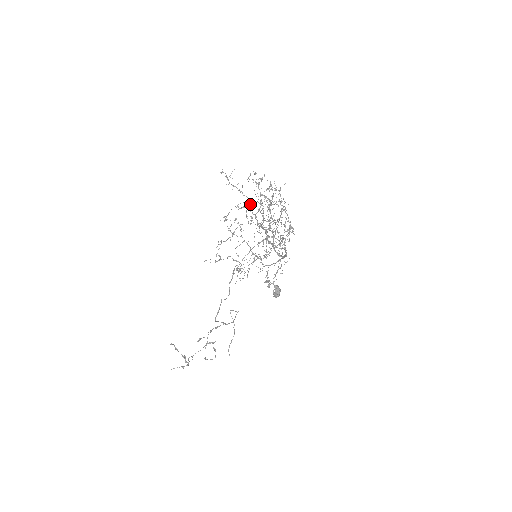
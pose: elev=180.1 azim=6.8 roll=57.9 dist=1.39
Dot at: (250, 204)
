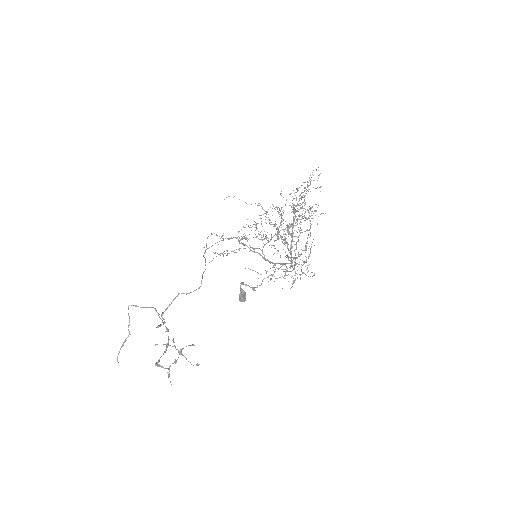
Dot at: occluded
